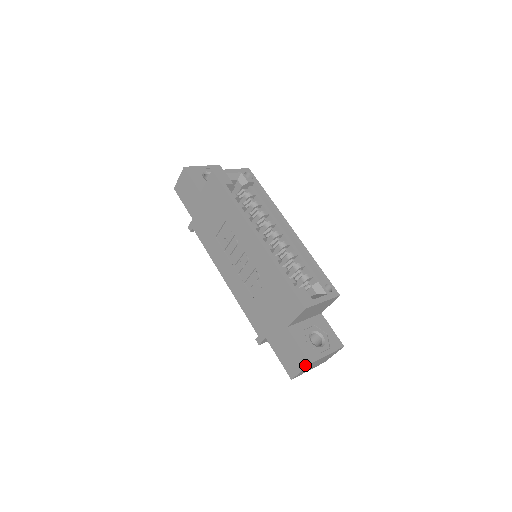
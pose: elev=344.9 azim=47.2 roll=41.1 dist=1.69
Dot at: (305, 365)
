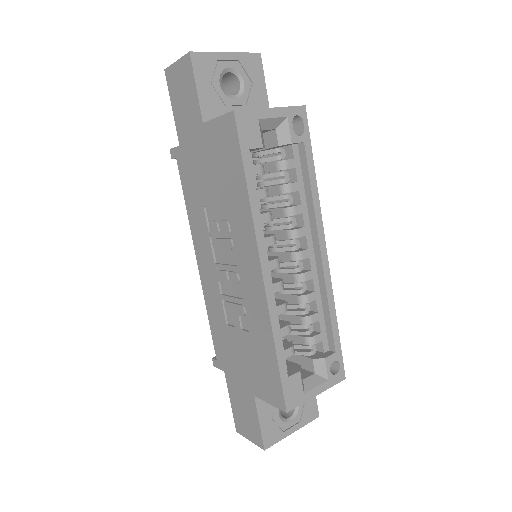
Dot at: (258, 444)
